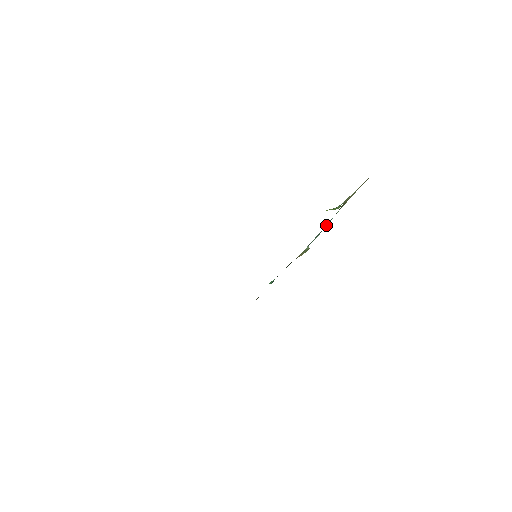
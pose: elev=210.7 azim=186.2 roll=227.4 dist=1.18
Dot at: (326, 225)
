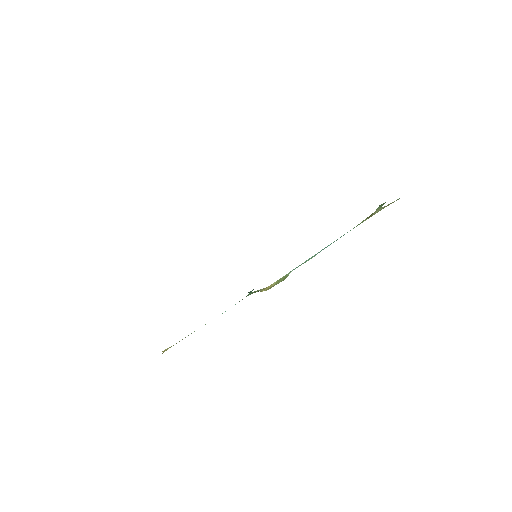
Dot at: (331, 243)
